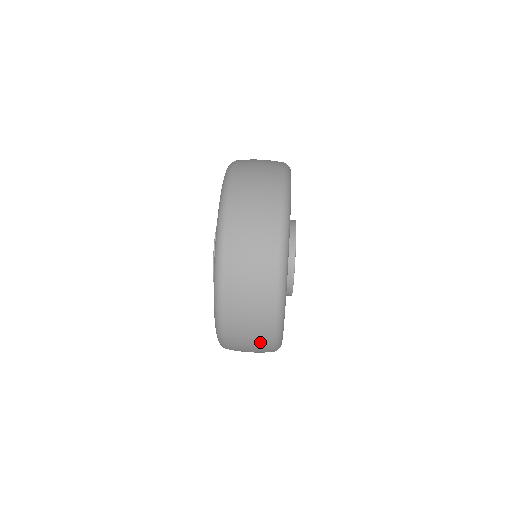
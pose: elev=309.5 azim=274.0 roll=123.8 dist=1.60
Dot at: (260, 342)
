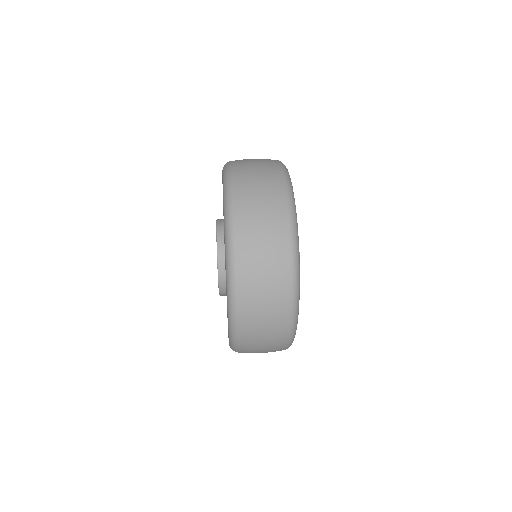
Dot at: (275, 340)
